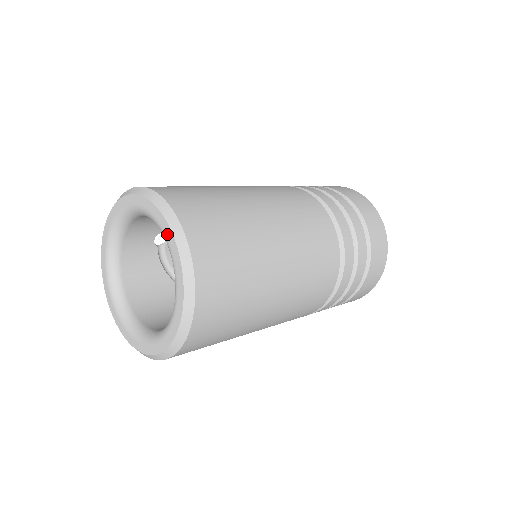
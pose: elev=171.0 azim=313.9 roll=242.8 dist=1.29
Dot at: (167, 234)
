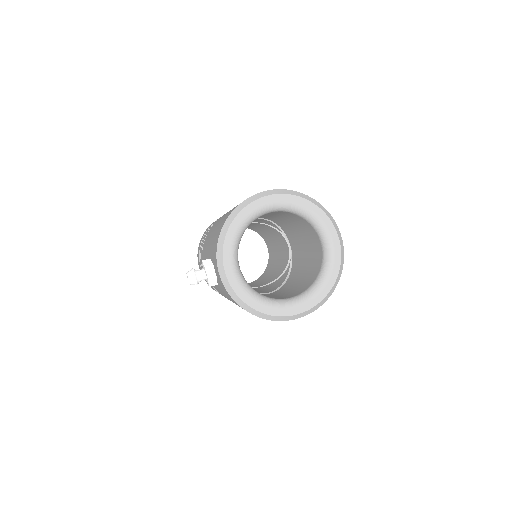
Dot at: (292, 200)
